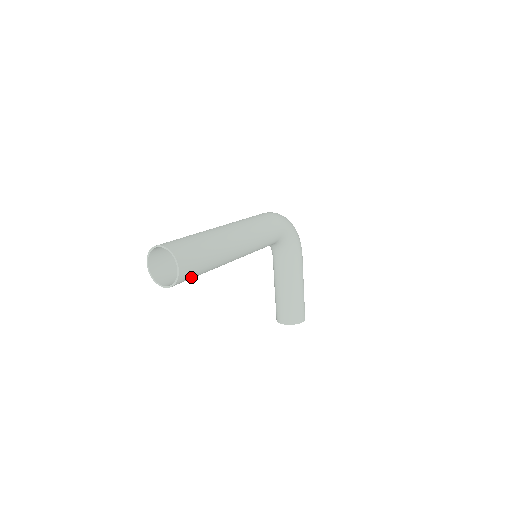
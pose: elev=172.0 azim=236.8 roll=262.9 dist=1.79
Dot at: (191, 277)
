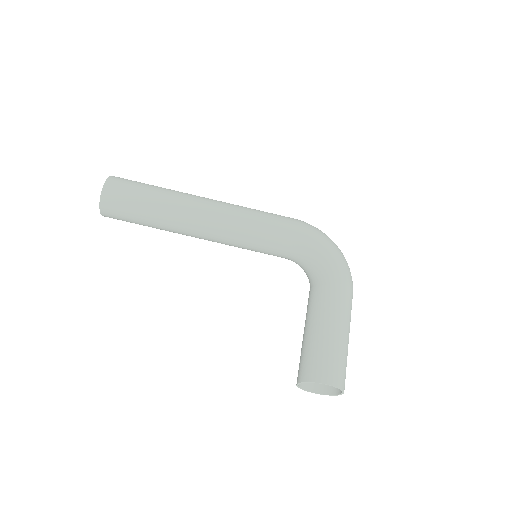
Dot at: (124, 207)
